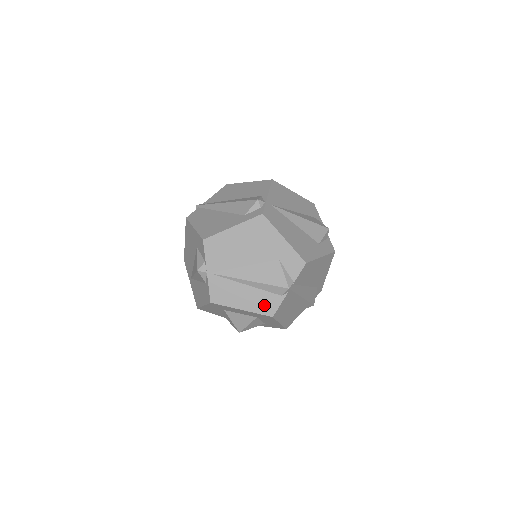
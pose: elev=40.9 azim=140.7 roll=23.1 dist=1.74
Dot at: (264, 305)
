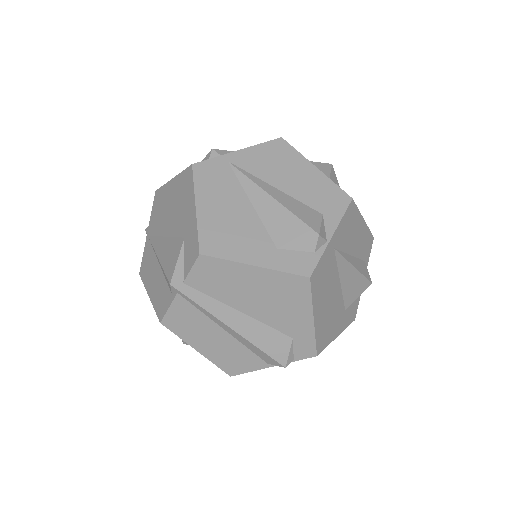
Dot at: (160, 300)
